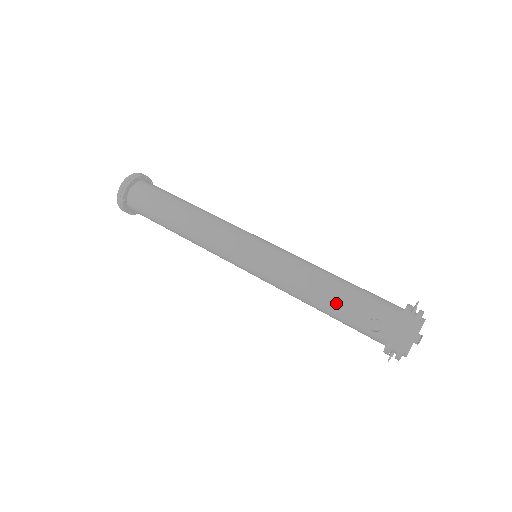
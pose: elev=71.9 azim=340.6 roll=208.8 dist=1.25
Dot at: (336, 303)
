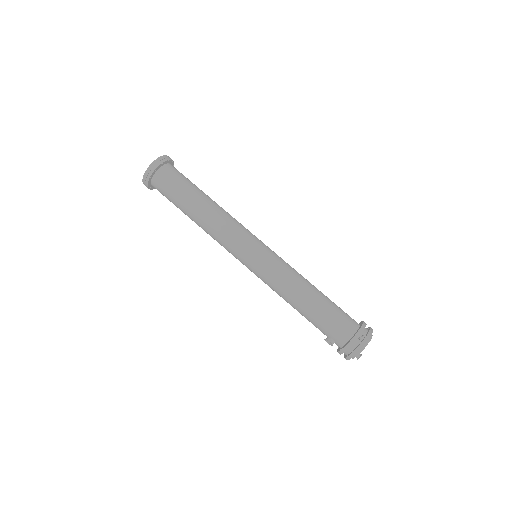
Dot at: (306, 318)
